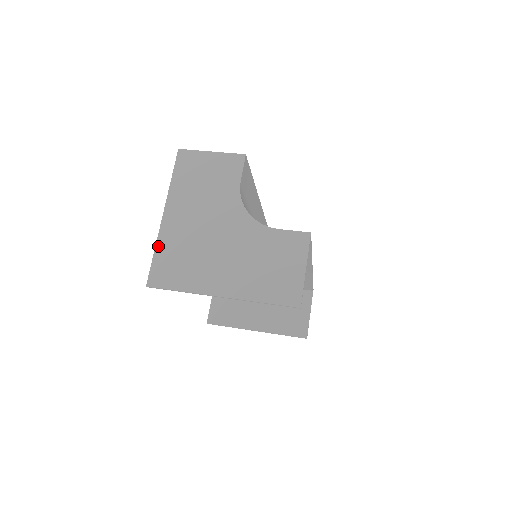
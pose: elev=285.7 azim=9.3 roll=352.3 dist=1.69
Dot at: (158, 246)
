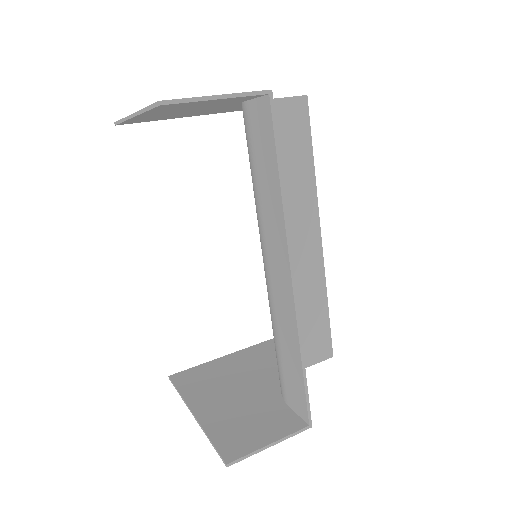
Dot at: occluded
